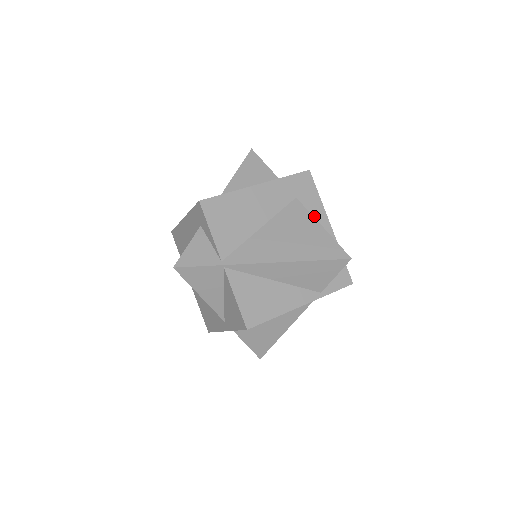
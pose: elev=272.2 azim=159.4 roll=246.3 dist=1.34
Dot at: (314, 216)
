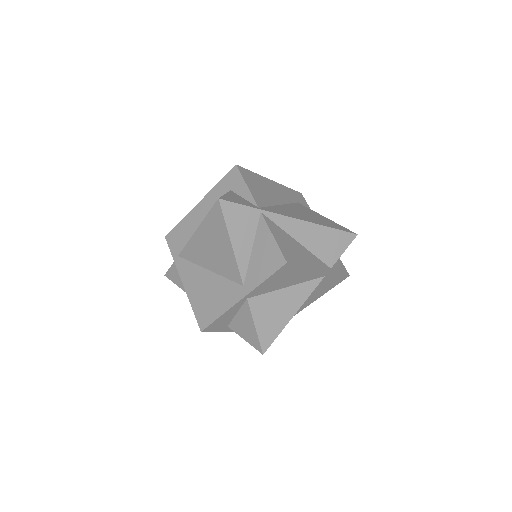
Dot at: occluded
